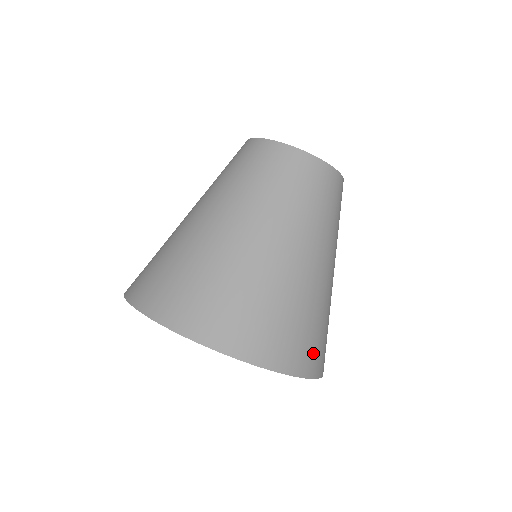
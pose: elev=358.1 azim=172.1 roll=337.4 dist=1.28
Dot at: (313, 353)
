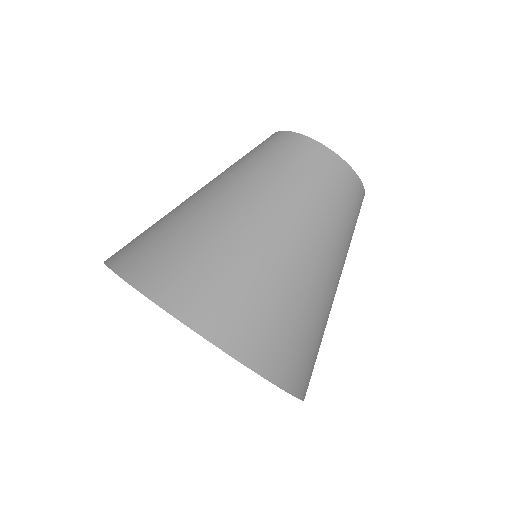
Dot at: occluded
